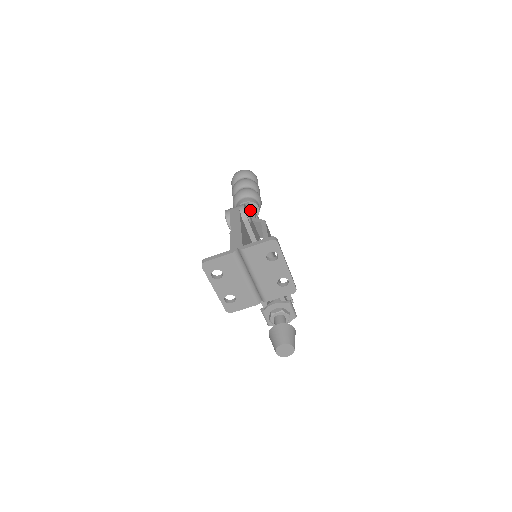
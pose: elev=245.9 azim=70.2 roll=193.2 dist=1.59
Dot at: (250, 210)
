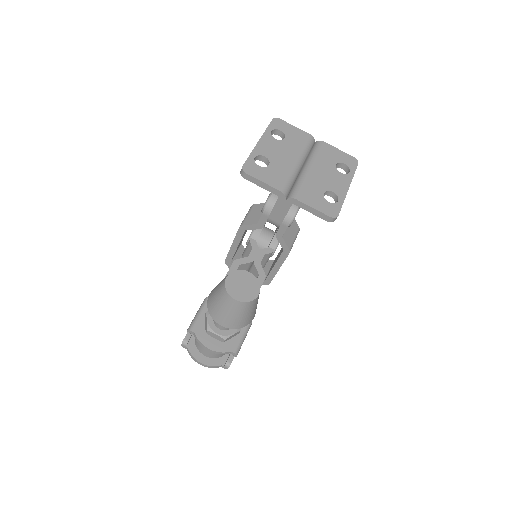
Dot at: occluded
